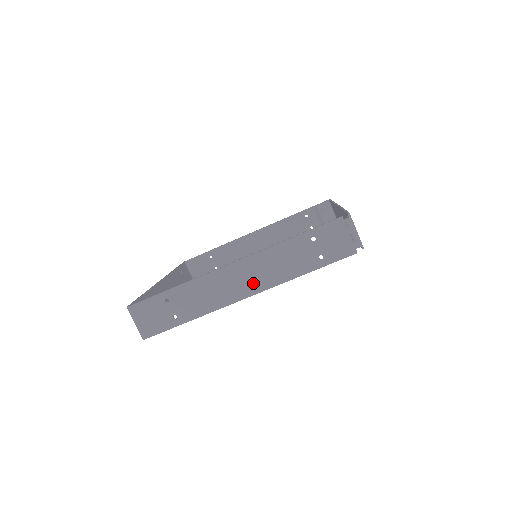
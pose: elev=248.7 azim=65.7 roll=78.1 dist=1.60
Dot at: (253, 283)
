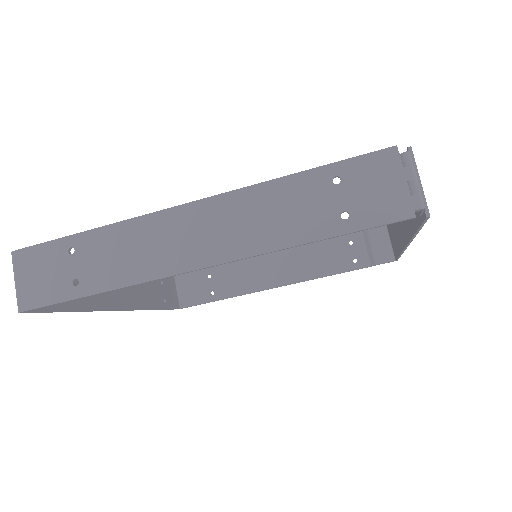
Dot at: (215, 244)
